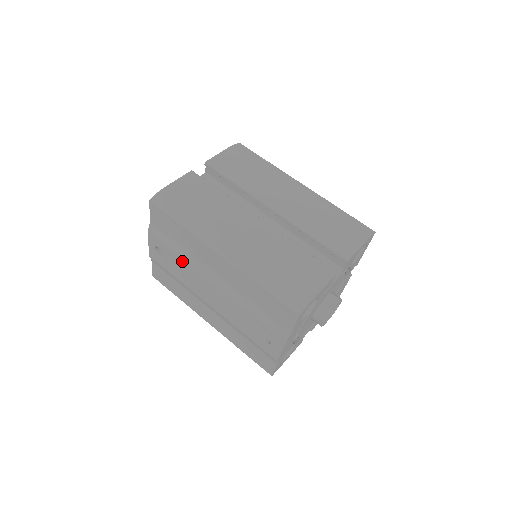
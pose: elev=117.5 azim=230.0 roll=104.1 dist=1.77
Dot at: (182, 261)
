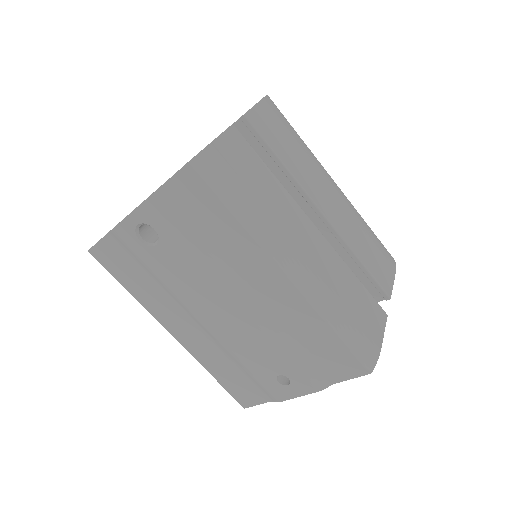
Dot at: (195, 260)
